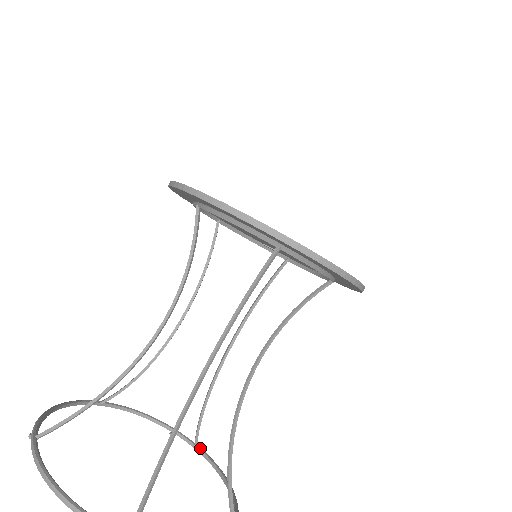
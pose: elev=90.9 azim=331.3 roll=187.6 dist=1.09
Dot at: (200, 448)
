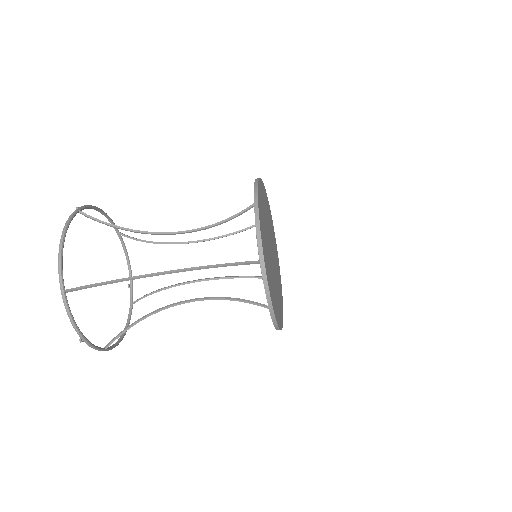
Dot at: (132, 308)
